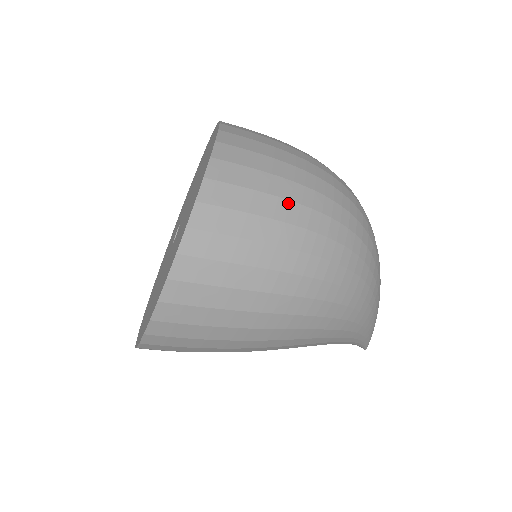
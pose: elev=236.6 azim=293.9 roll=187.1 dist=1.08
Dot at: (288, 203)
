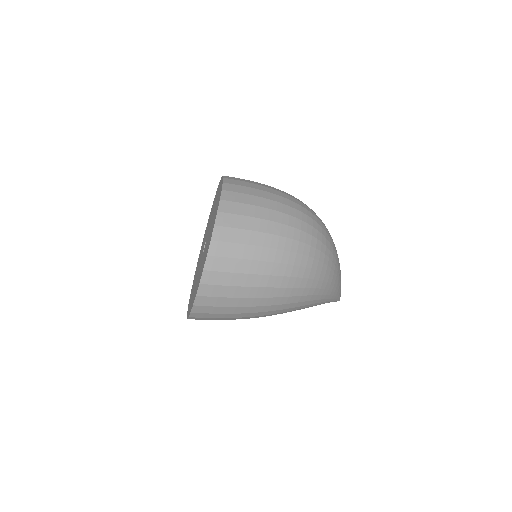
Dot at: (262, 248)
